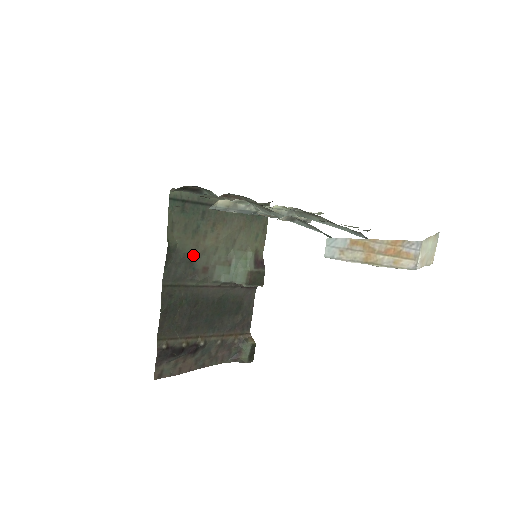
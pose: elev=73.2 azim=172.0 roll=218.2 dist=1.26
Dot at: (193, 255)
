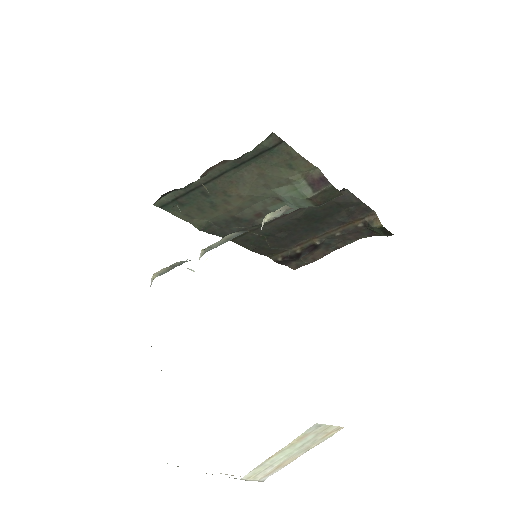
Dot at: (233, 215)
